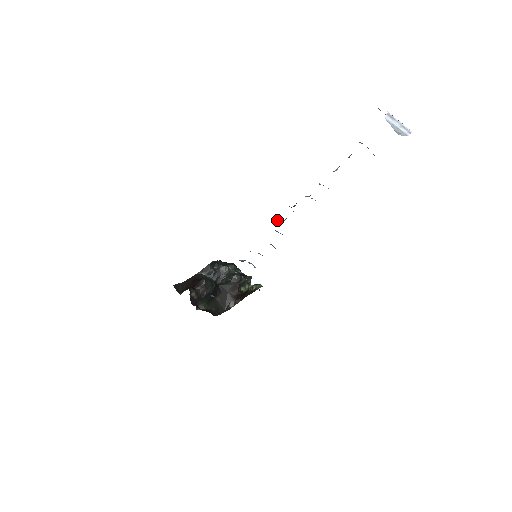
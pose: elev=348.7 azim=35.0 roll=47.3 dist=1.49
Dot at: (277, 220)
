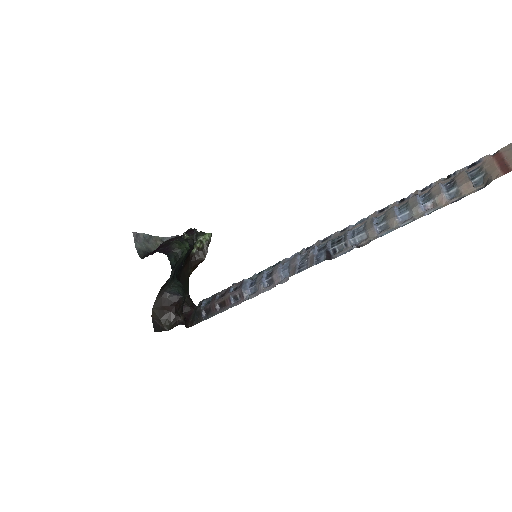
Dot at: (328, 254)
